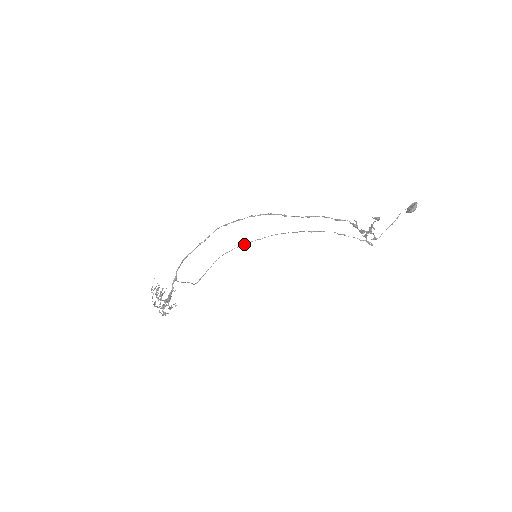
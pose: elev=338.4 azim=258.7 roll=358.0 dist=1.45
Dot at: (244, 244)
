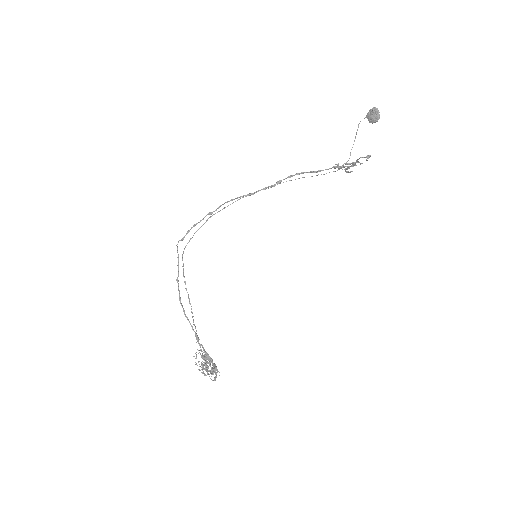
Dot at: (194, 233)
